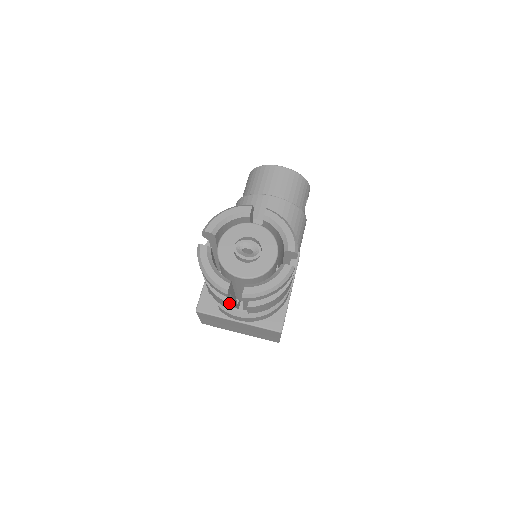
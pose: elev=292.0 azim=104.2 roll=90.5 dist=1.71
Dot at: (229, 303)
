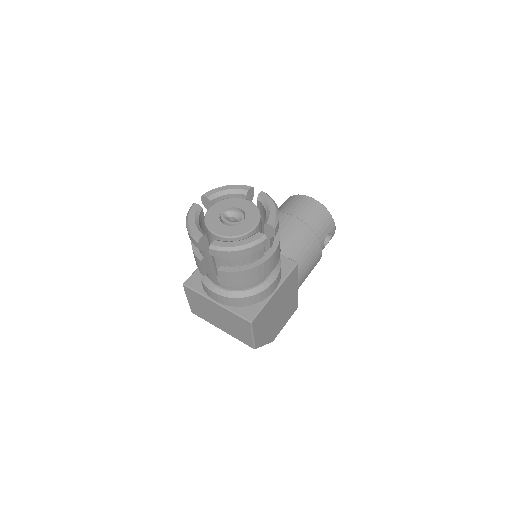
Dot at: (209, 275)
